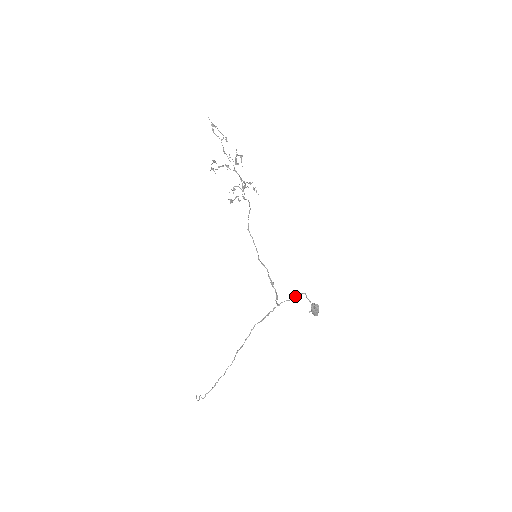
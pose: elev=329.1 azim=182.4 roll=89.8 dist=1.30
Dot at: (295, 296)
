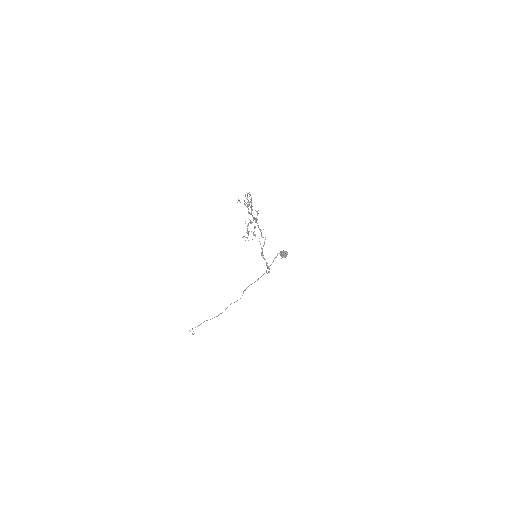
Dot at: occluded
